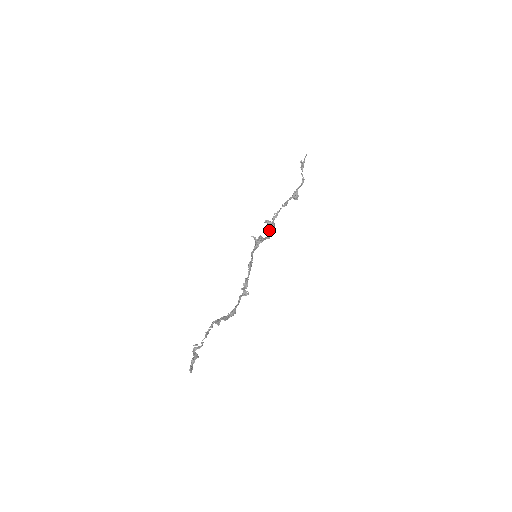
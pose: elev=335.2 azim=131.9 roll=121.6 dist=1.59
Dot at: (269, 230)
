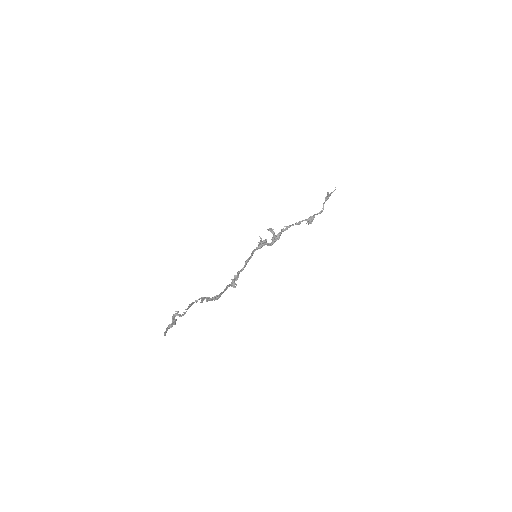
Dot at: (273, 238)
